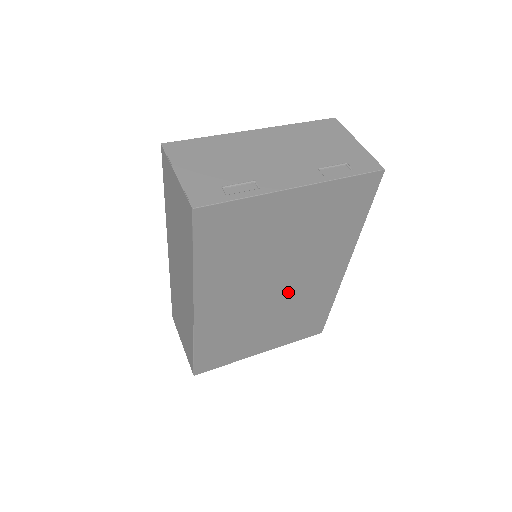
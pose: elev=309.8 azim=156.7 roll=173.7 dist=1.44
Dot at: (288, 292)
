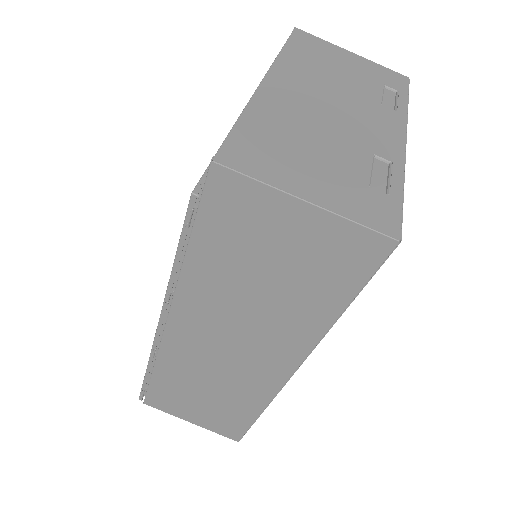
Dot at: occluded
